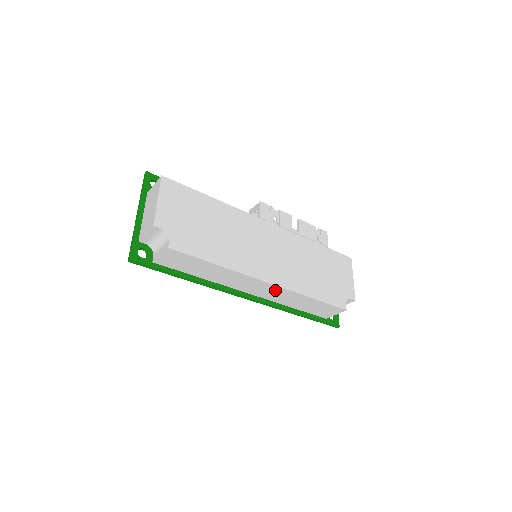
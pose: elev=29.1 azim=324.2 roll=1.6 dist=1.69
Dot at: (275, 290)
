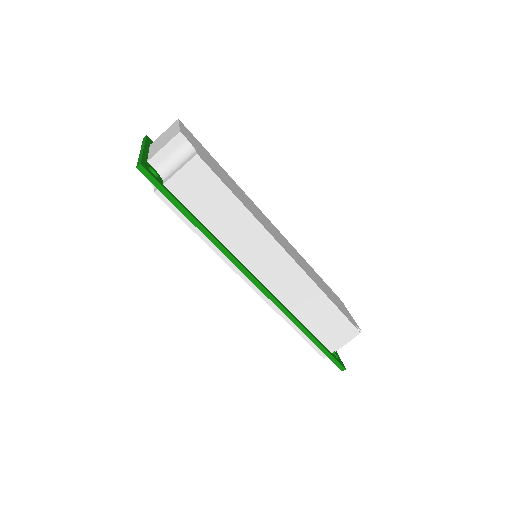
Dot at: (292, 274)
